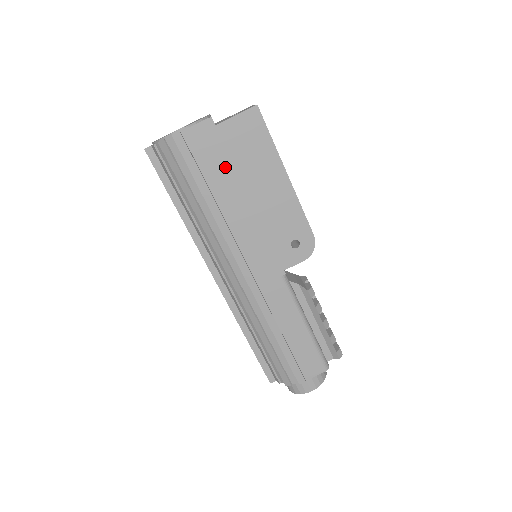
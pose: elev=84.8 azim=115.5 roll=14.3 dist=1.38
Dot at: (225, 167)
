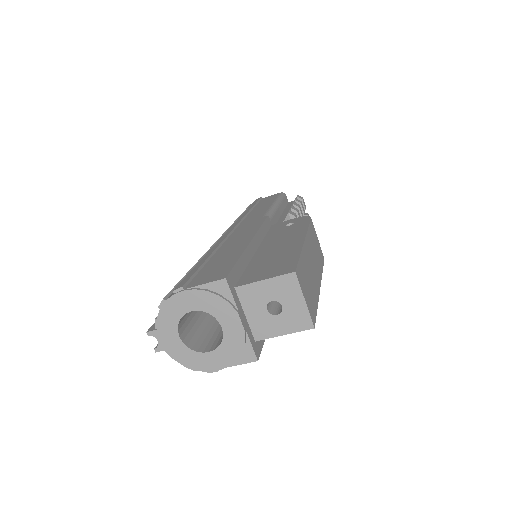
Dot at: occluded
